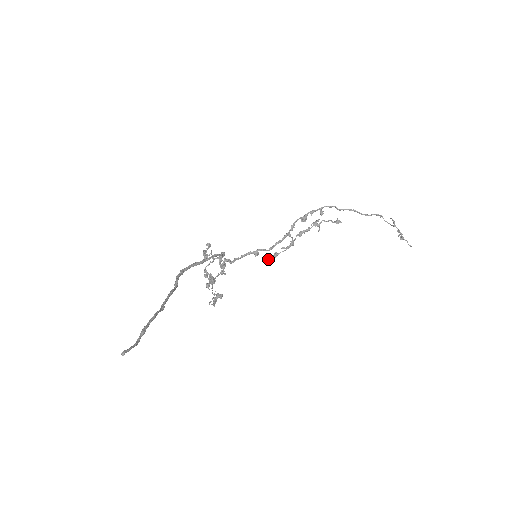
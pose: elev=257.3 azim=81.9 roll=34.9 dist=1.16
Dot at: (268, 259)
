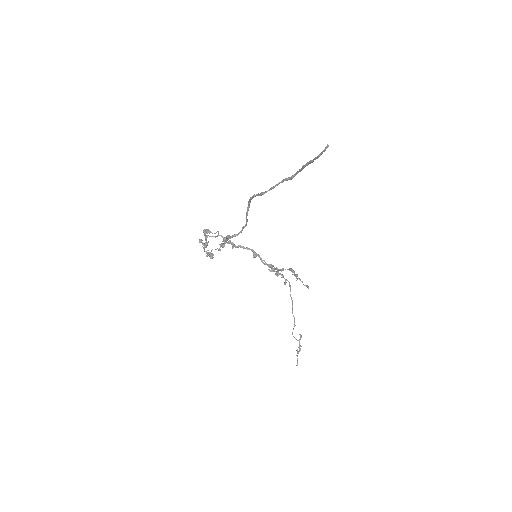
Dot at: occluded
